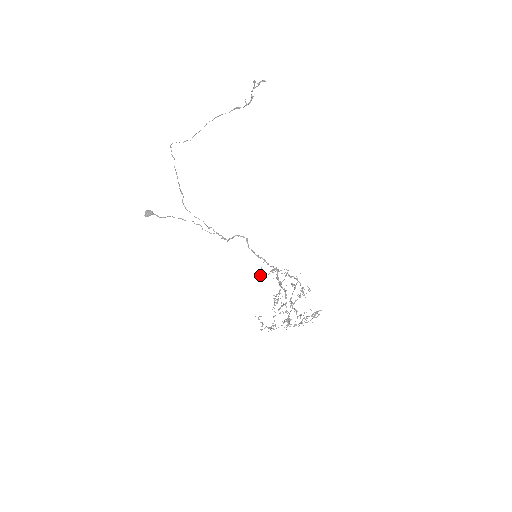
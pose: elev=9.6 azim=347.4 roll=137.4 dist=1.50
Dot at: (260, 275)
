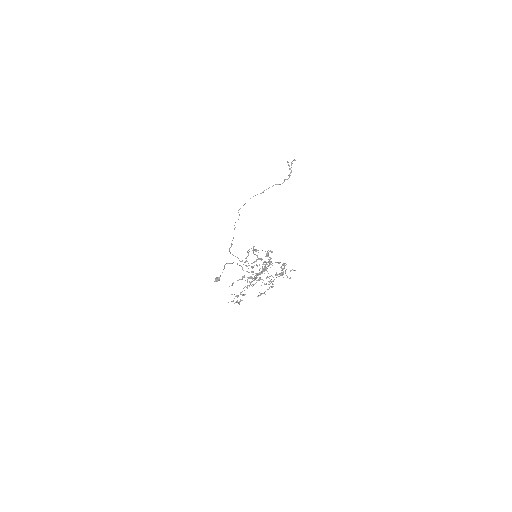
Dot at: (253, 267)
